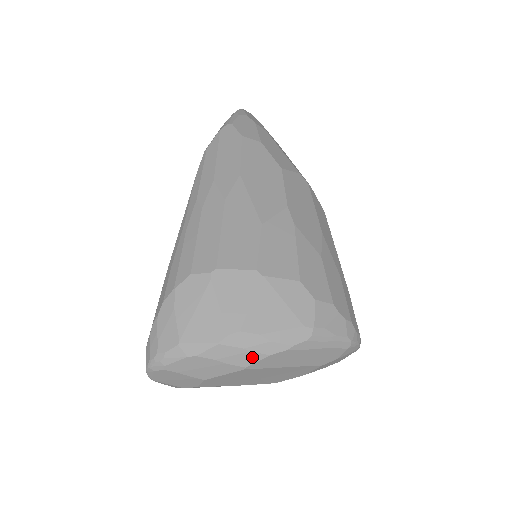
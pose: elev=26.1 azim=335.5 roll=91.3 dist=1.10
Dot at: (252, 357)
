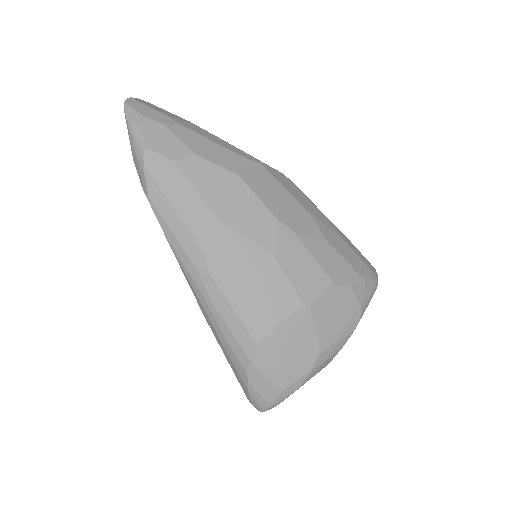
Dot at: (333, 357)
